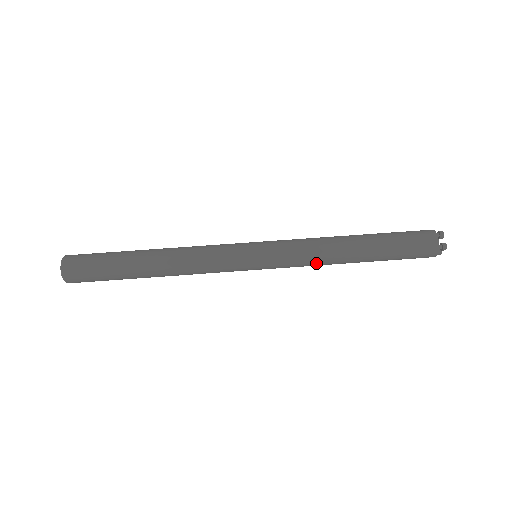
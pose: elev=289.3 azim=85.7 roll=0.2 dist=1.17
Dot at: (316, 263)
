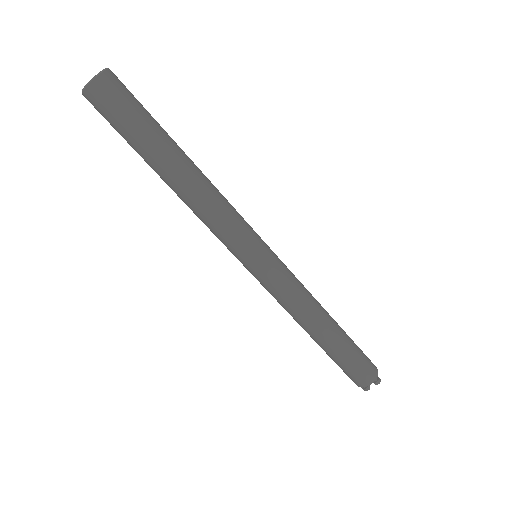
Dot at: (285, 309)
